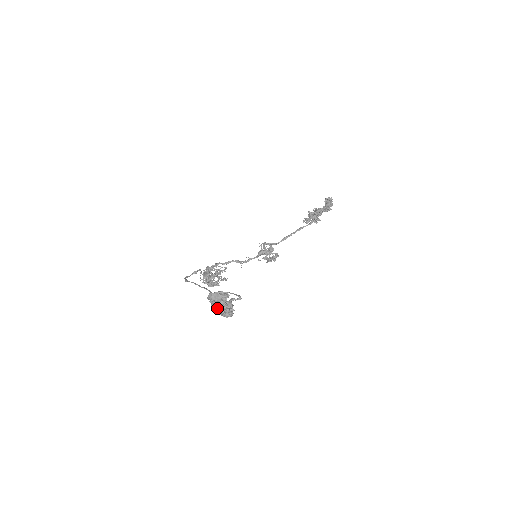
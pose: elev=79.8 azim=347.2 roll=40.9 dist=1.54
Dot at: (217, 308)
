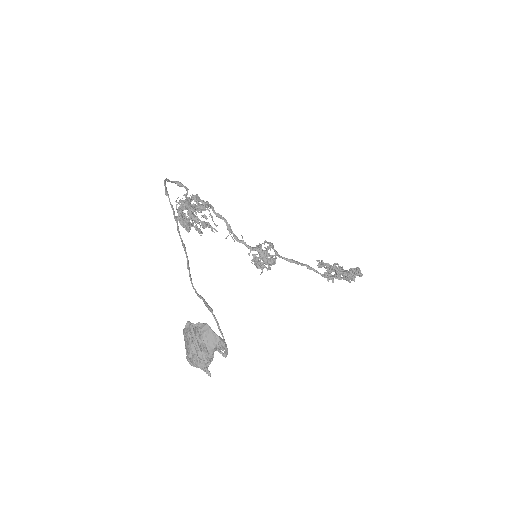
Dot at: (197, 355)
